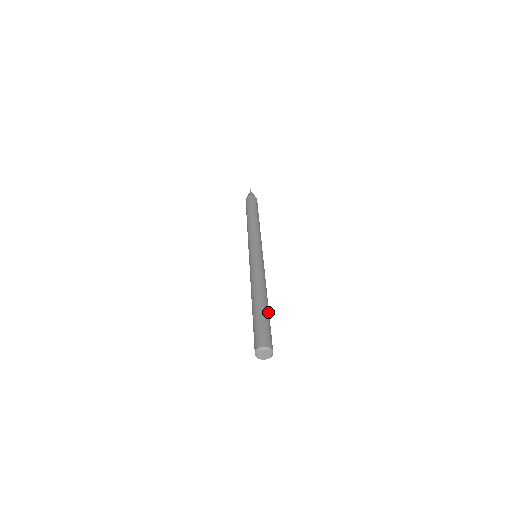
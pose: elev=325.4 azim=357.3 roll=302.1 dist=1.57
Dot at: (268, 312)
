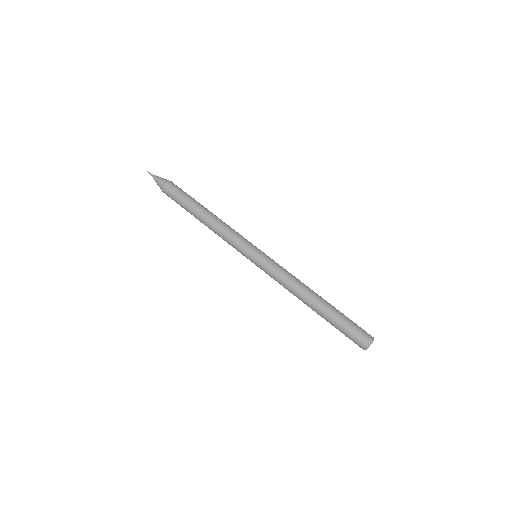
Dot at: occluded
